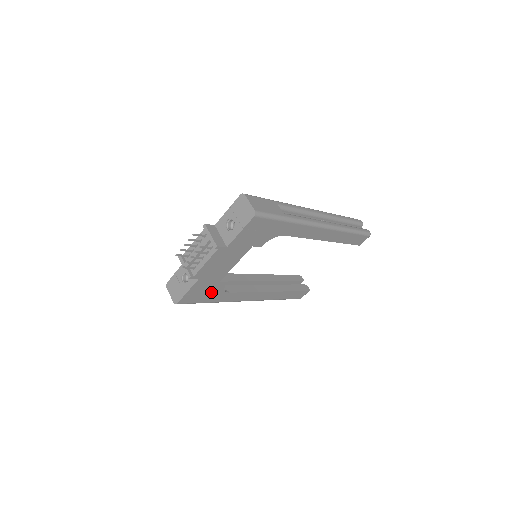
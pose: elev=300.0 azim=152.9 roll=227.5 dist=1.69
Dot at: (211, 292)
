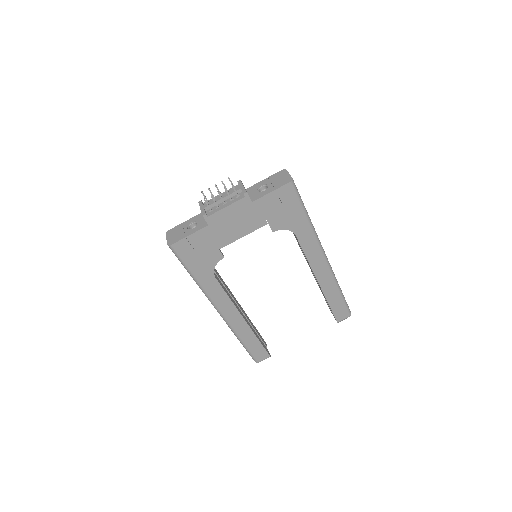
Dot at: (204, 259)
